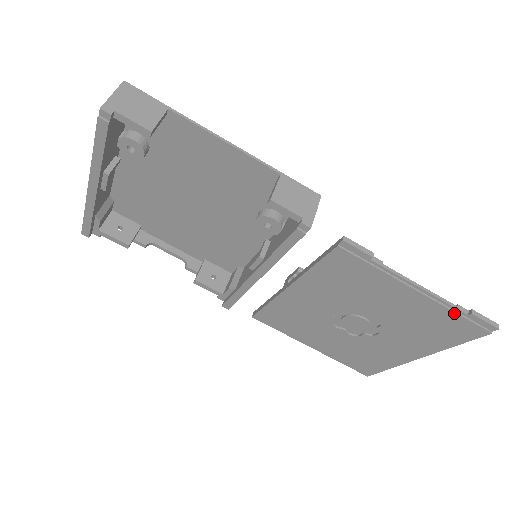
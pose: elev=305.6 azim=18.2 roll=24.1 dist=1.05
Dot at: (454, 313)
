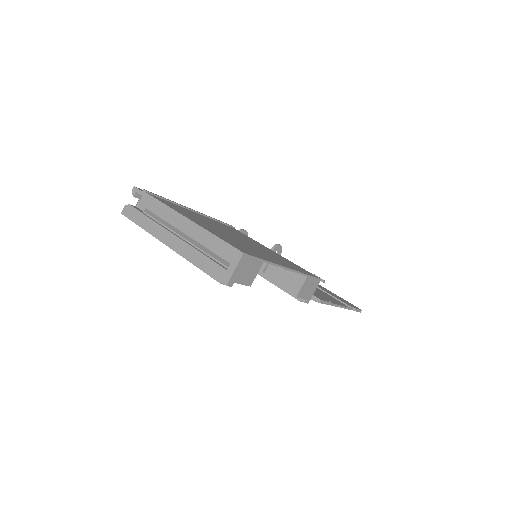
Dot at: occluded
